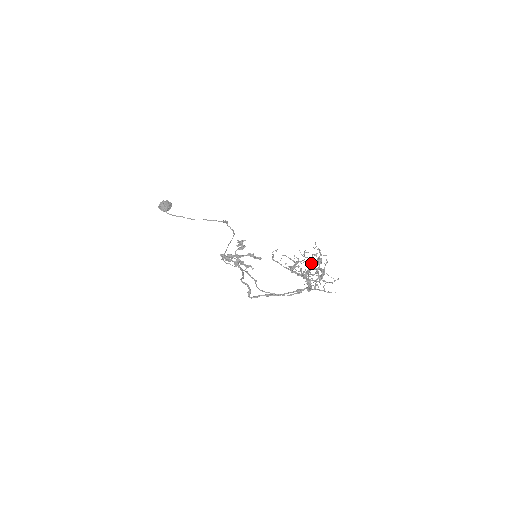
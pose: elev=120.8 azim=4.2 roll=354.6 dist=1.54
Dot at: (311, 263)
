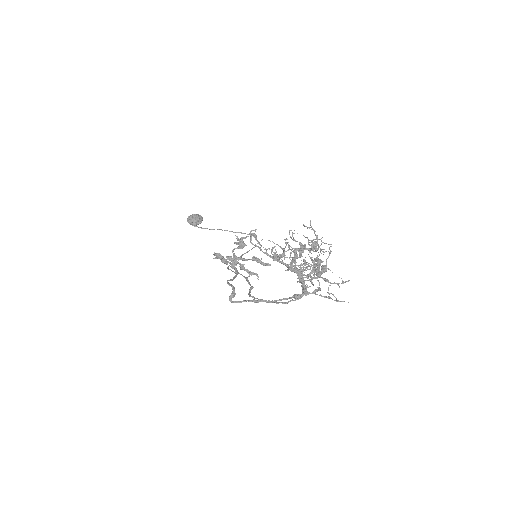
Dot at: (302, 249)
